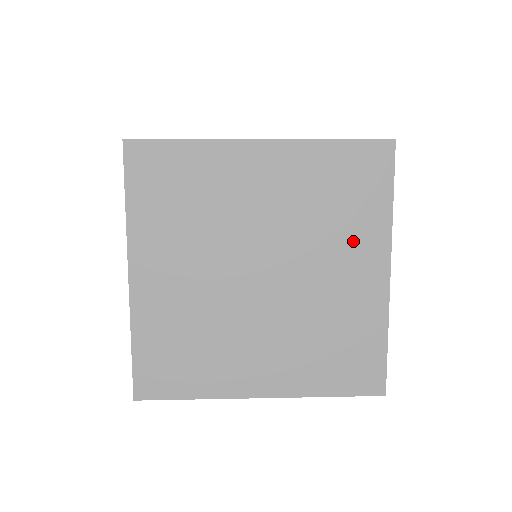
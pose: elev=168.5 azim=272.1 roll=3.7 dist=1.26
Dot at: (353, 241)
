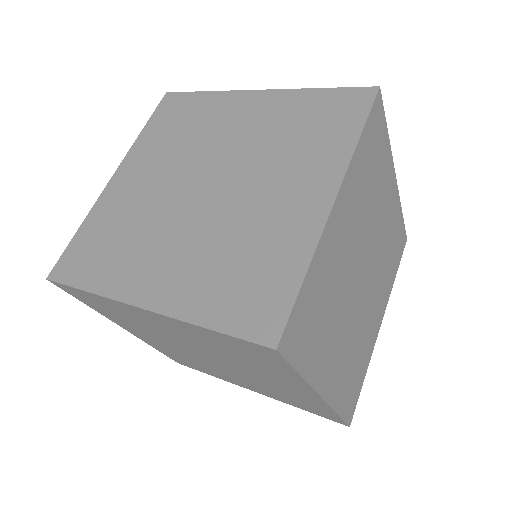
Dot at: (274, 375)
